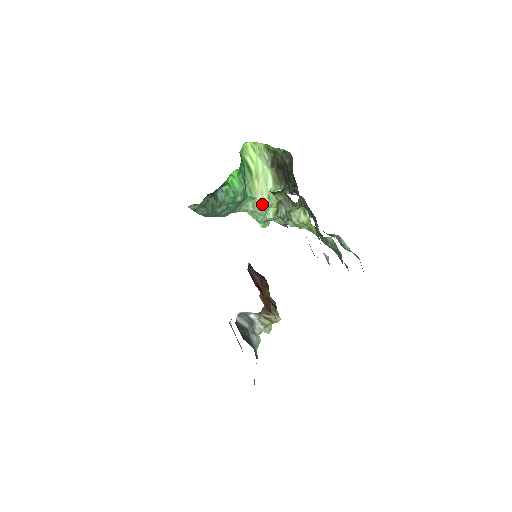
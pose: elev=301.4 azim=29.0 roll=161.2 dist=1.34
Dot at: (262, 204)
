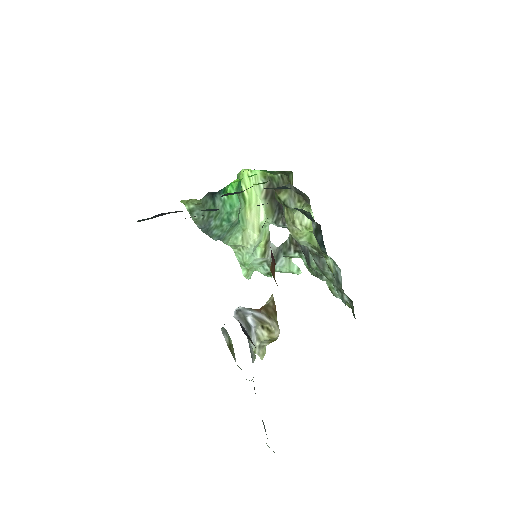
Dot at: (252, 236)
